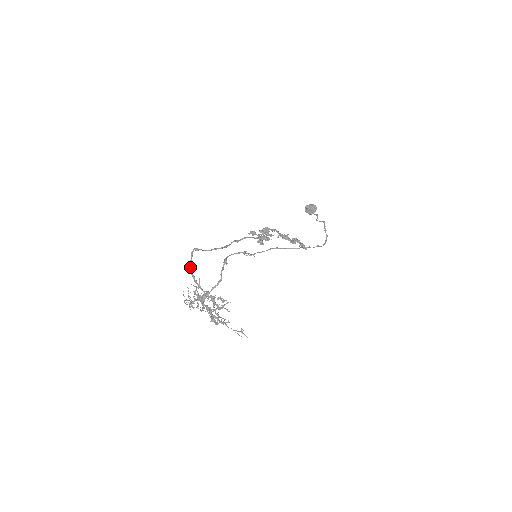
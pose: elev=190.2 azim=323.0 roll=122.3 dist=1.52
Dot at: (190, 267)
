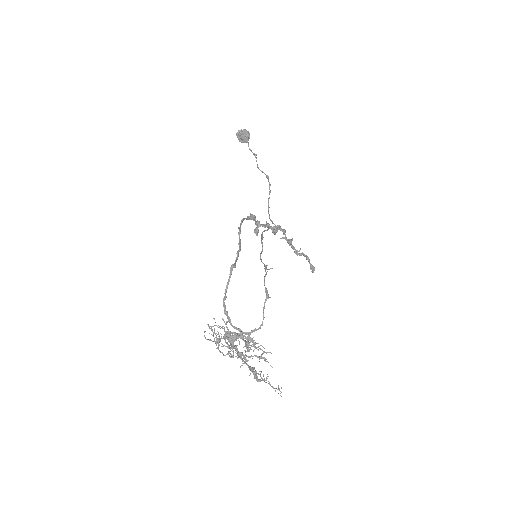
Dot at: occluded
